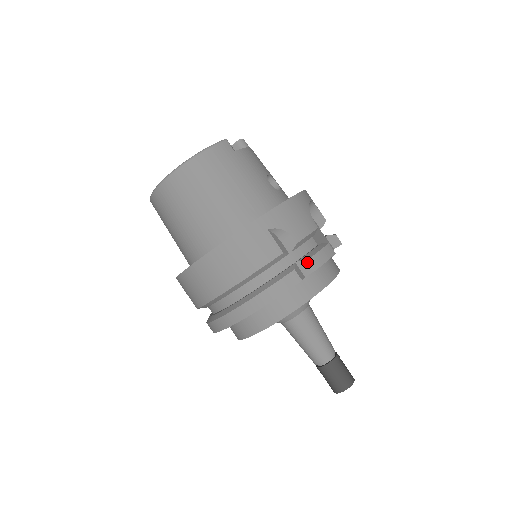
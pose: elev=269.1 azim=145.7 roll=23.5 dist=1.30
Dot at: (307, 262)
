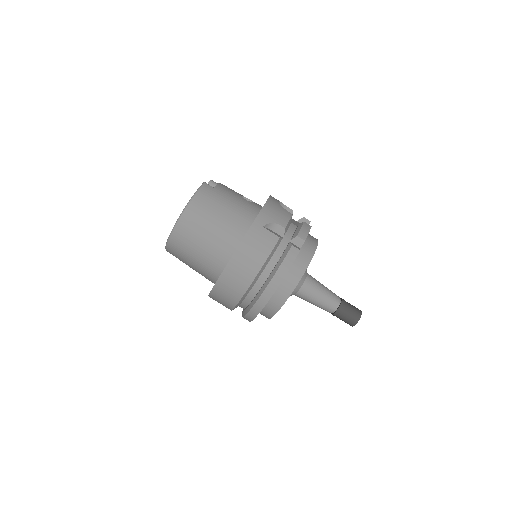
Dot at: (297, 238)
